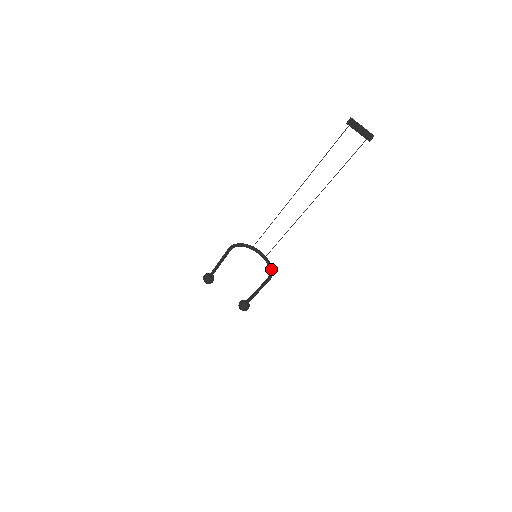
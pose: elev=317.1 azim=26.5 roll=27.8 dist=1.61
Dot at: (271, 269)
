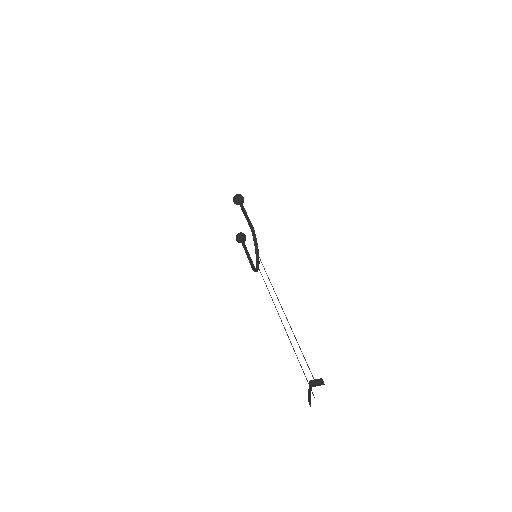
Dot at: occluded
